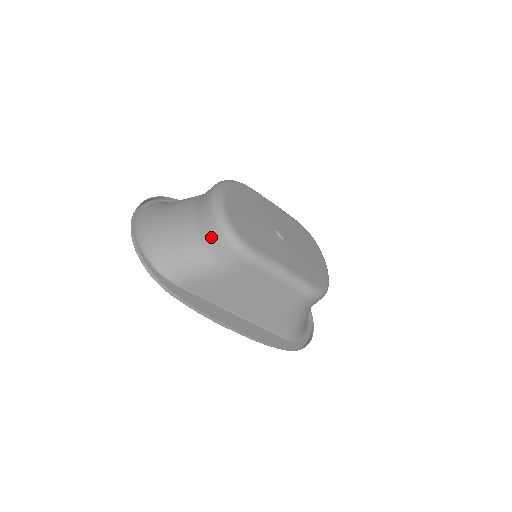
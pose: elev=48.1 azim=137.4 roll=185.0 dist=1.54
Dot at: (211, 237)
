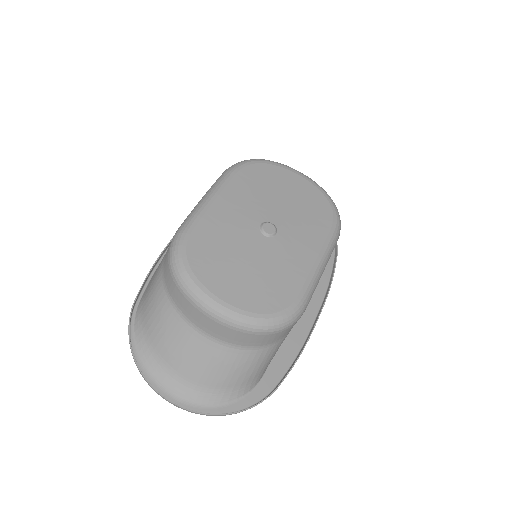
Dot at: (261, 341)
